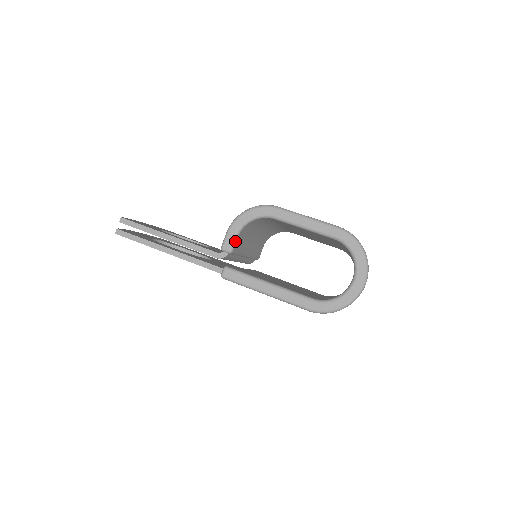
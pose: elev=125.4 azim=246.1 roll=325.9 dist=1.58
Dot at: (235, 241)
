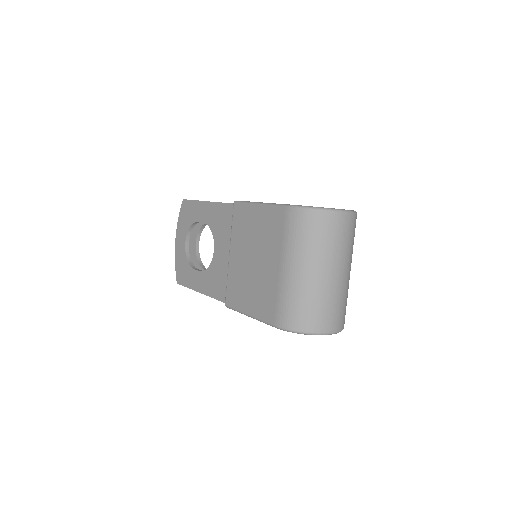
Dot at: occluded
